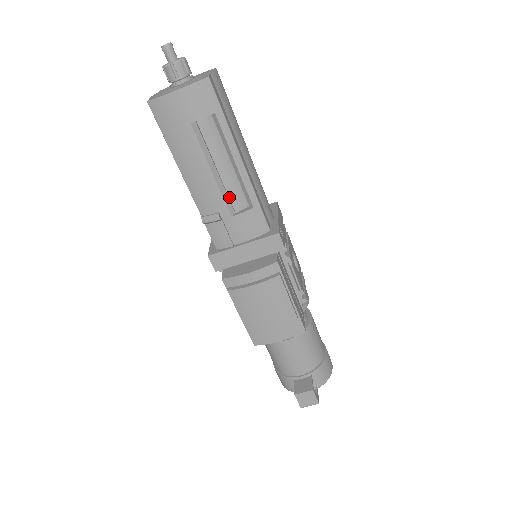
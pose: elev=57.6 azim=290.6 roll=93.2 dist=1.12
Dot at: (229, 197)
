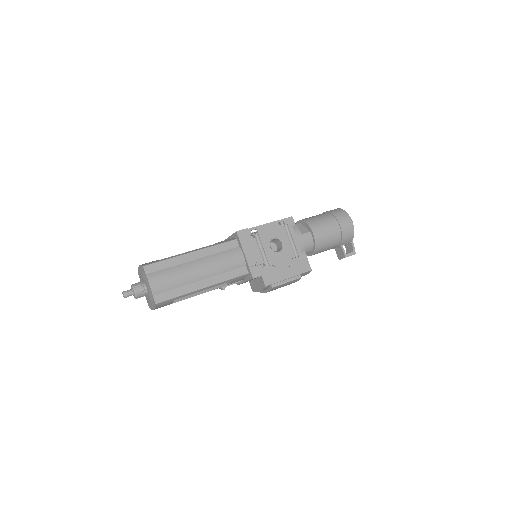
Dot at: occluded
